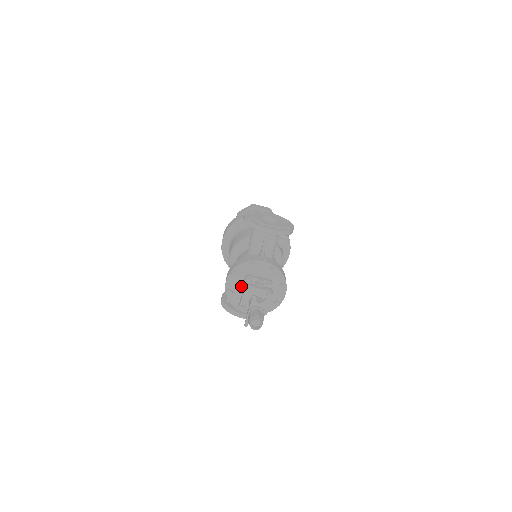
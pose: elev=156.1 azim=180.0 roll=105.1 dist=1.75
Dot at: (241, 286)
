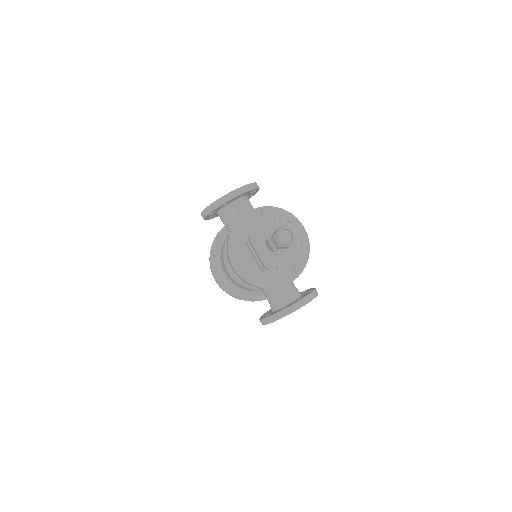
Dot at: (252, 258)
